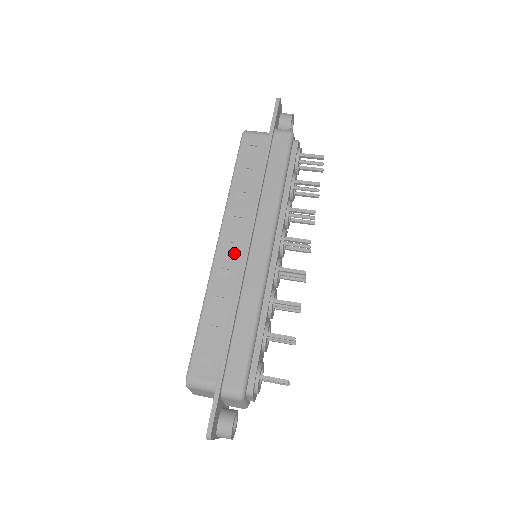
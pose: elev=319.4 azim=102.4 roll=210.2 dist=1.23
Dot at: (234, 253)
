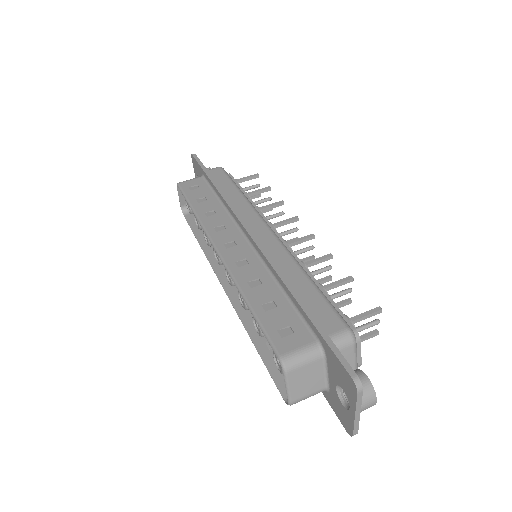
Dot at: (239, 247)
